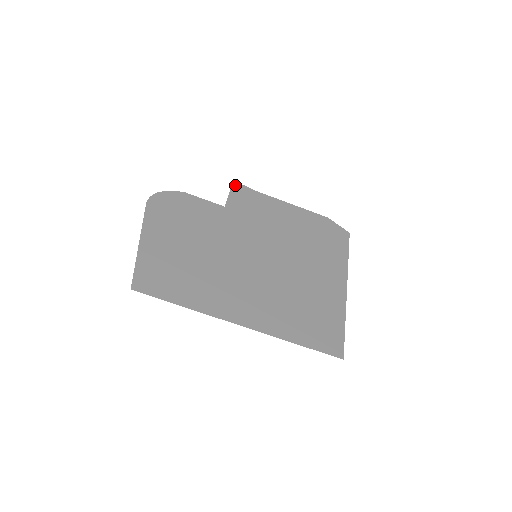
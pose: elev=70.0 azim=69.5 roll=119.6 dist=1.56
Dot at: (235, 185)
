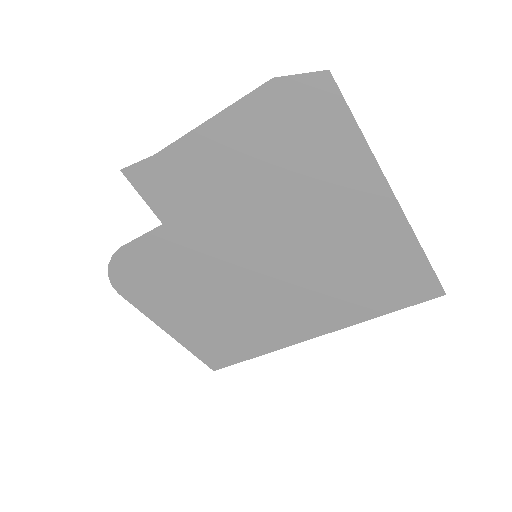
Dot at: (130, 176)
